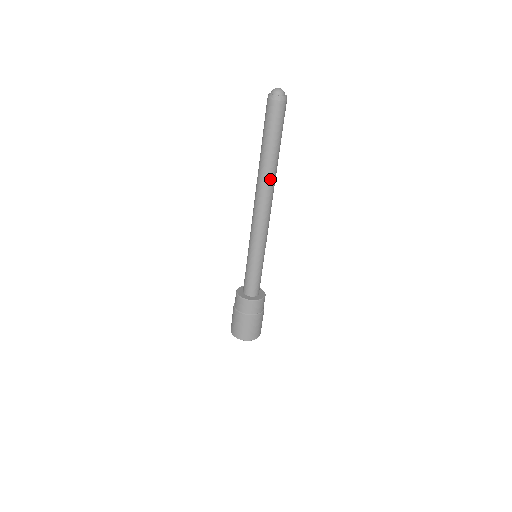
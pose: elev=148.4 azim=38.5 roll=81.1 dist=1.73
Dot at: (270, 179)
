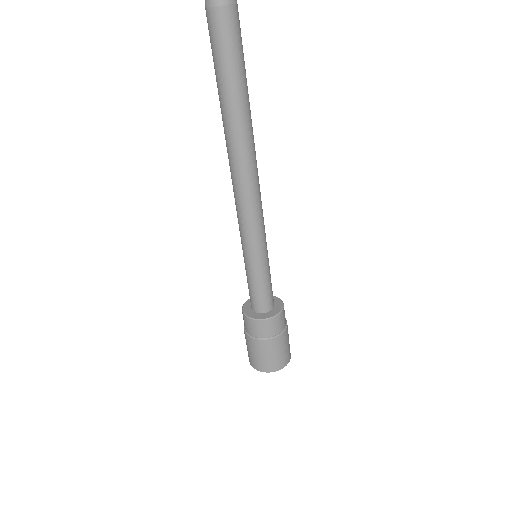
Dot at: (250, 137)
